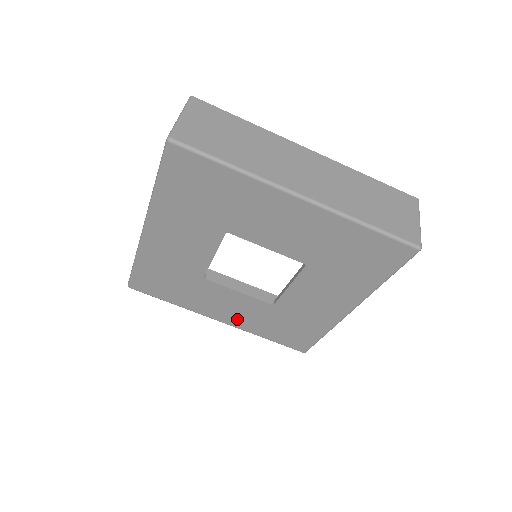
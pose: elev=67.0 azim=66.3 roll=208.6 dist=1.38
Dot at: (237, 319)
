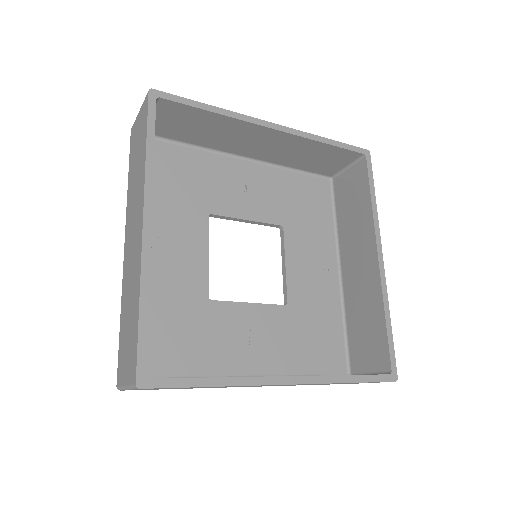
Dot at: occluded
